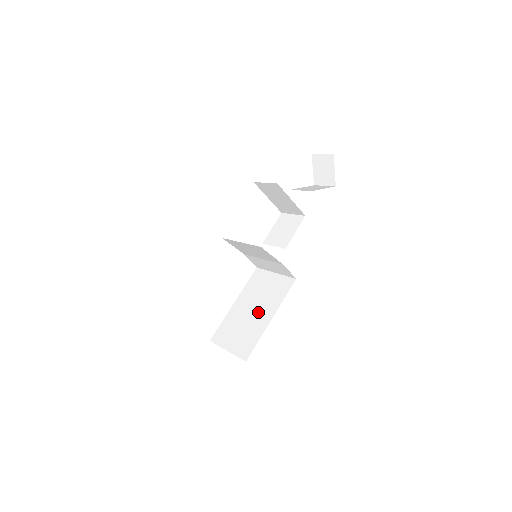
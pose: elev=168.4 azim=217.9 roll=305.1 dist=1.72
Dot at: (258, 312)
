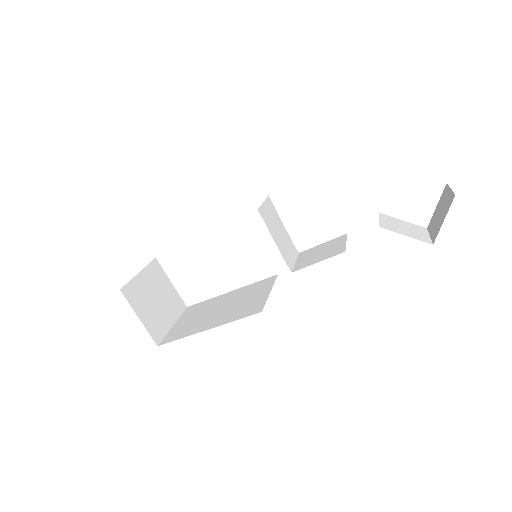
Dot at: (217, 314)
